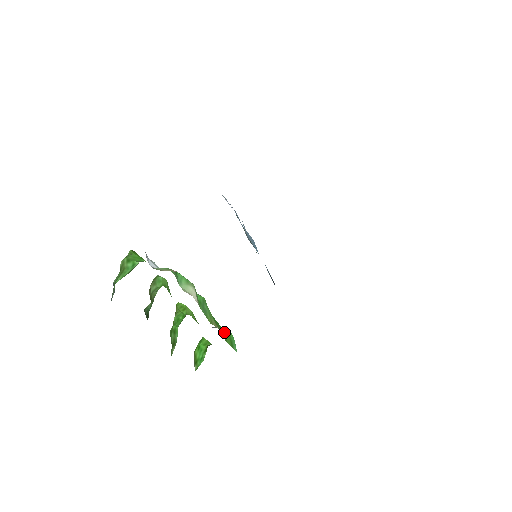
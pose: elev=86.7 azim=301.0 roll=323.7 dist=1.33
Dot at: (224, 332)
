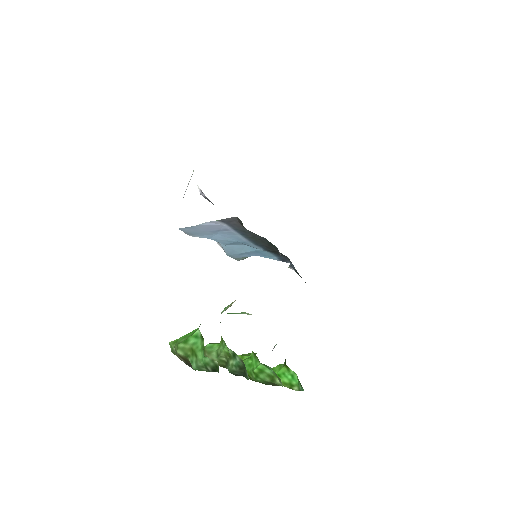
Dot at: occluded
